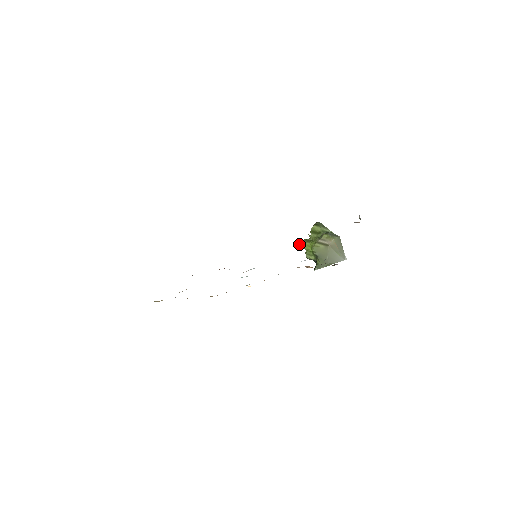
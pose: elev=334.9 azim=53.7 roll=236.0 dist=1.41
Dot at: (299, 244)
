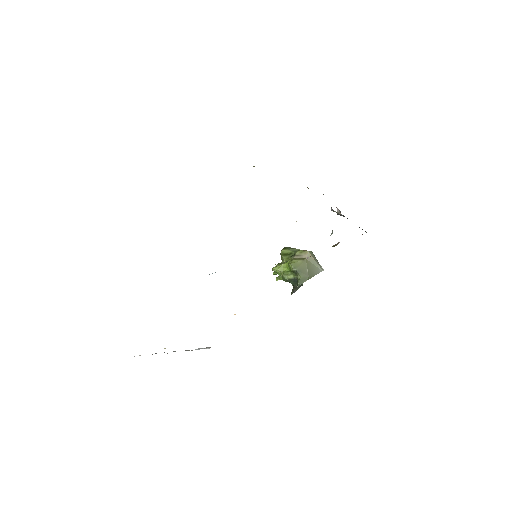
Dot at: (273, 268)
